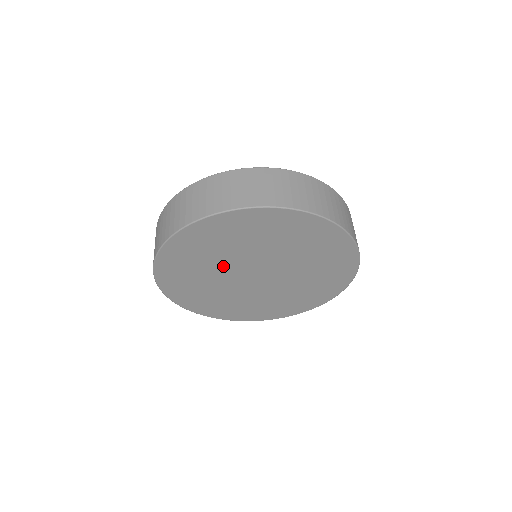
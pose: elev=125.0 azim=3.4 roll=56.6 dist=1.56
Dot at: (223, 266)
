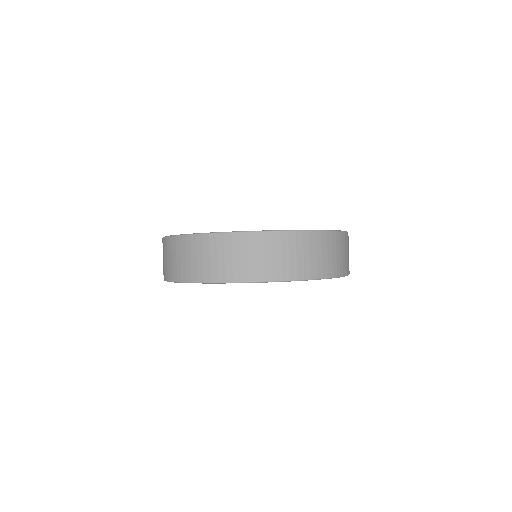
Dot at: occluded
